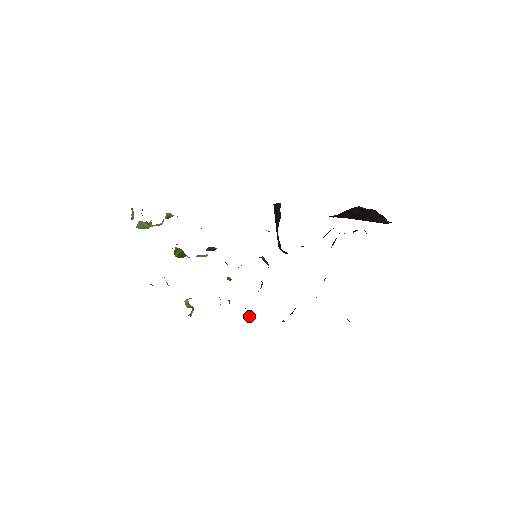
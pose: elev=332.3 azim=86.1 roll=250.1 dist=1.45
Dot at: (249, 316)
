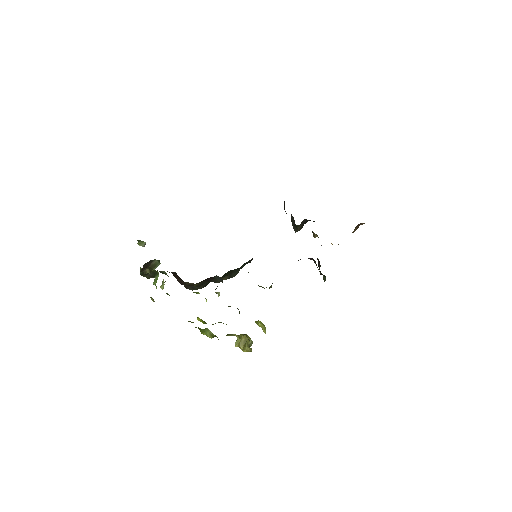
Dot at: occluded
